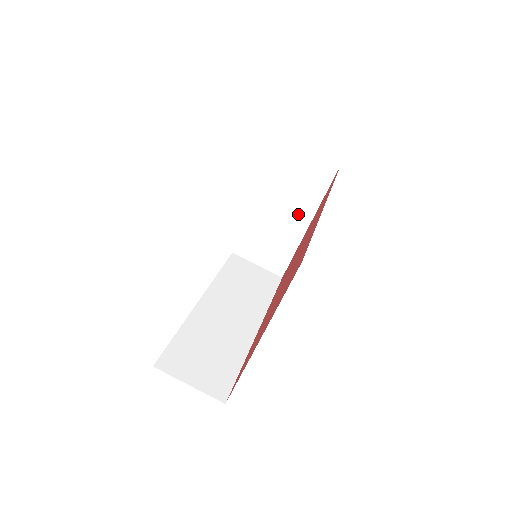
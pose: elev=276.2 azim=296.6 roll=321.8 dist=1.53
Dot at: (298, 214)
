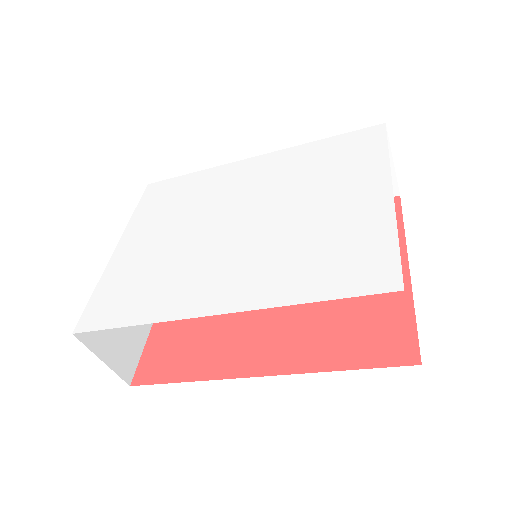
Dot at: occluded
